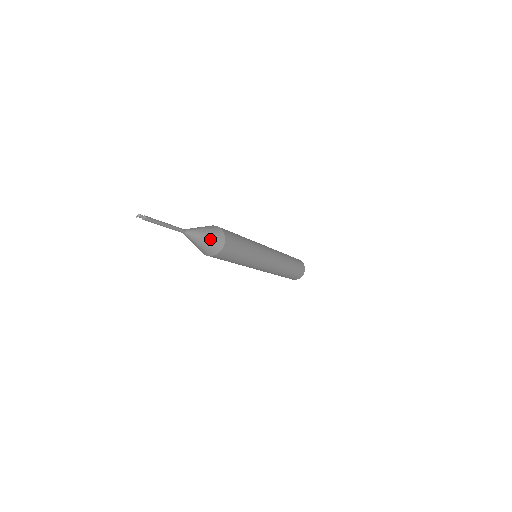
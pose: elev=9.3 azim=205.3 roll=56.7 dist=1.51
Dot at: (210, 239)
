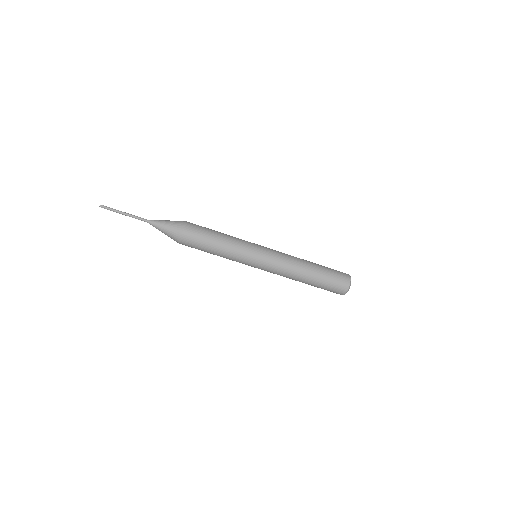
Dot at: (171, 221)
